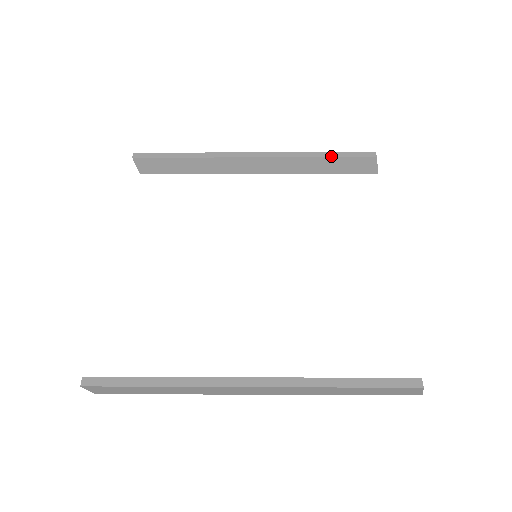
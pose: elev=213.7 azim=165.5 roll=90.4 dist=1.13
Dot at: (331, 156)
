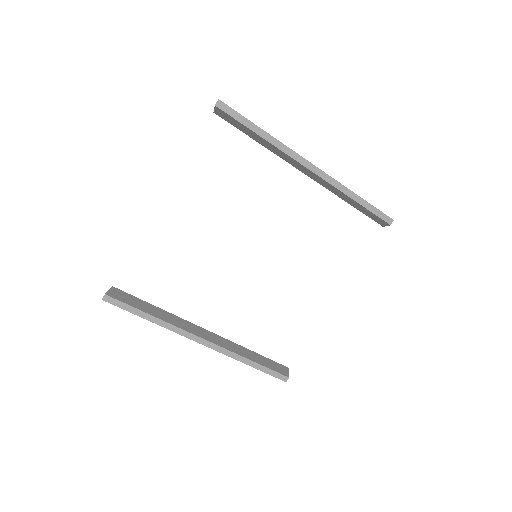
Dot at: (363, 205)
